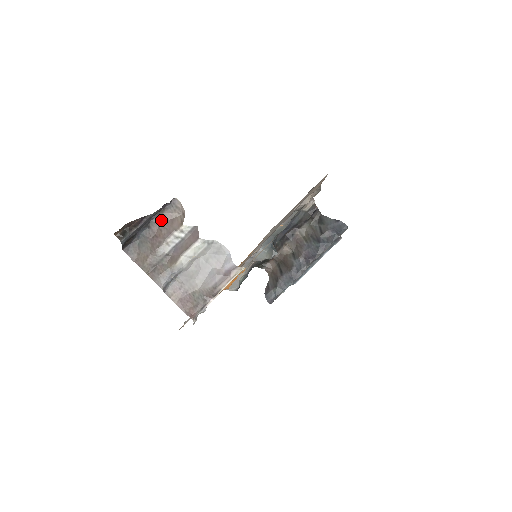
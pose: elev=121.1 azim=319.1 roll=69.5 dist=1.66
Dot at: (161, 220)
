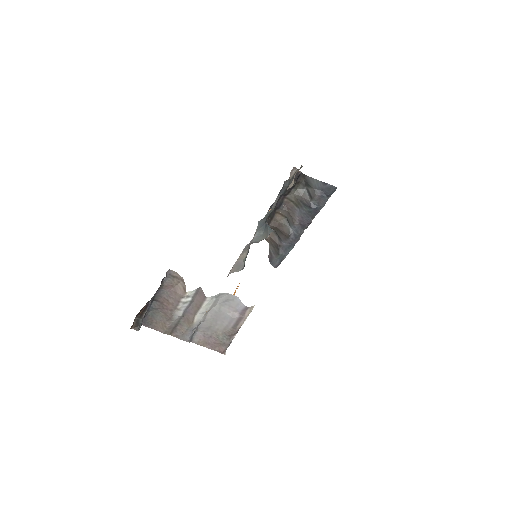
Dot at: (164, 292)
